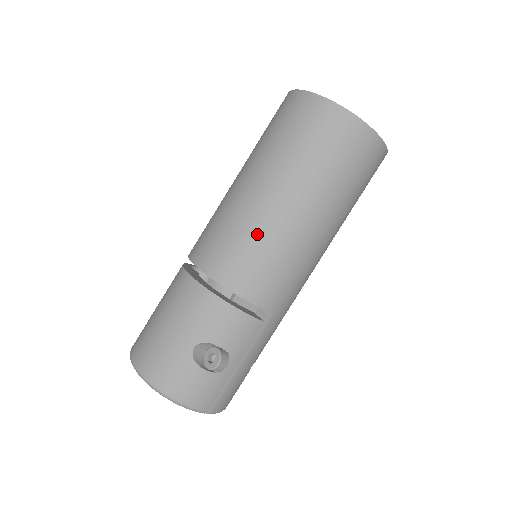
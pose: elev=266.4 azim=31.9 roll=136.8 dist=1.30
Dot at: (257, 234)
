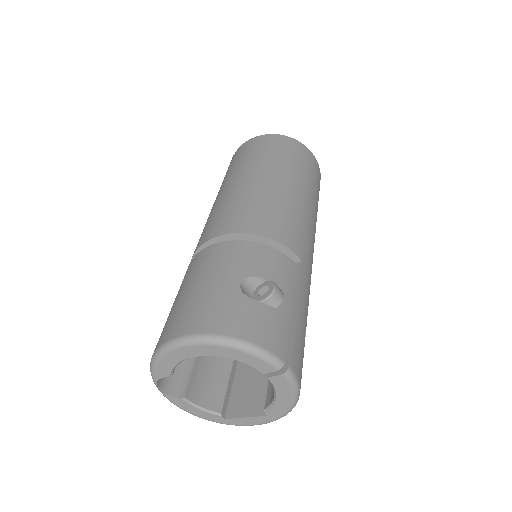
Dot at: (257, 197)
